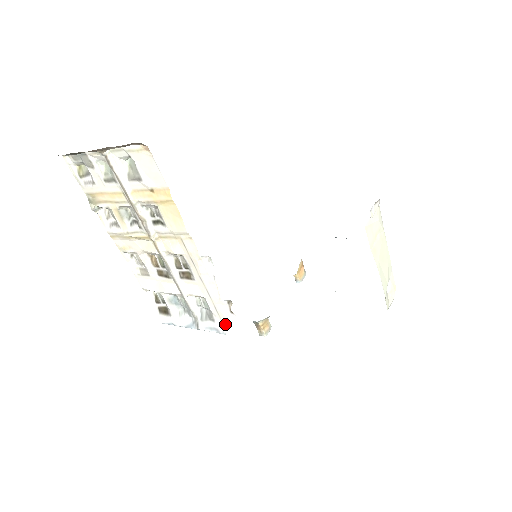
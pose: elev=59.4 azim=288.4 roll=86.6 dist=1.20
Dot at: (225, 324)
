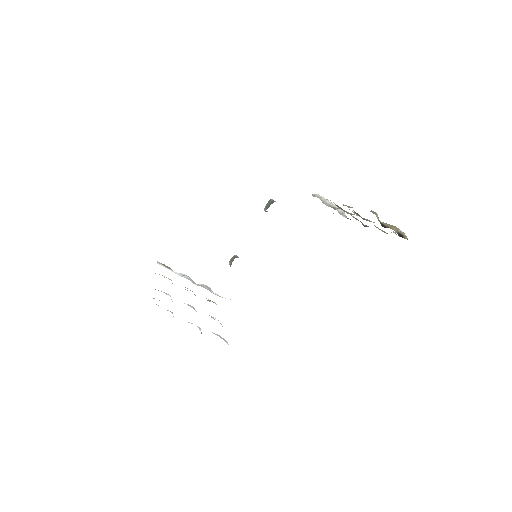
Dot at: (220, 296)
